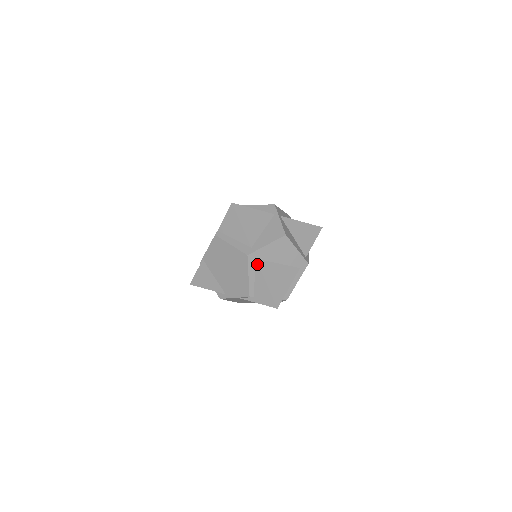
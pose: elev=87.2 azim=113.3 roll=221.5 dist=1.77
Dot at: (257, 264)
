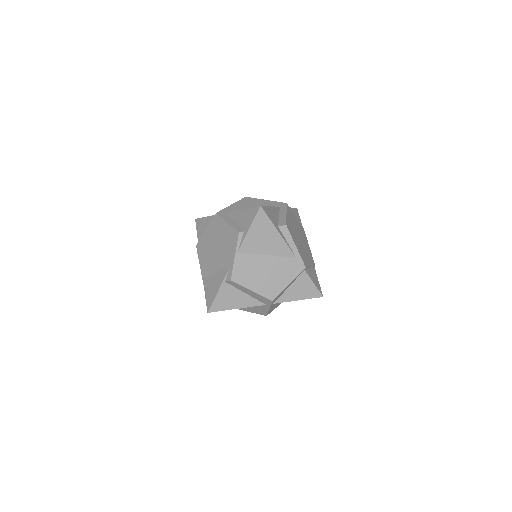
Dot at: (229, 213)
